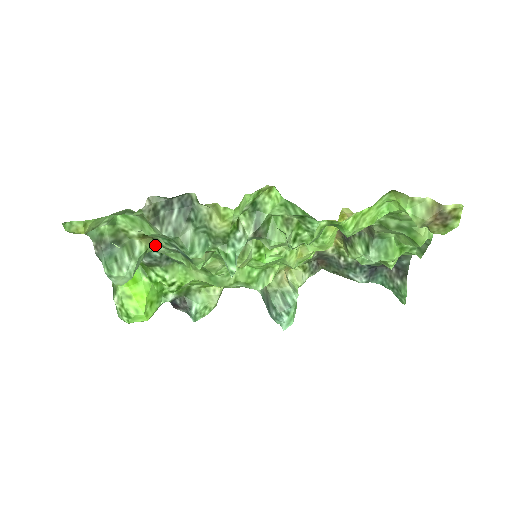
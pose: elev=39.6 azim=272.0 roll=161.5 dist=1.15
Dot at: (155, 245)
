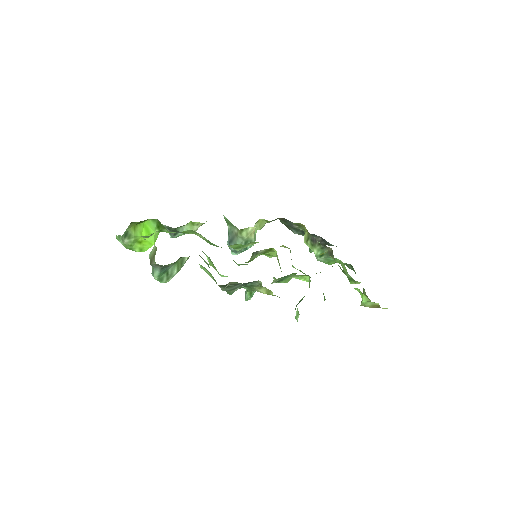
Dot at: occluded
